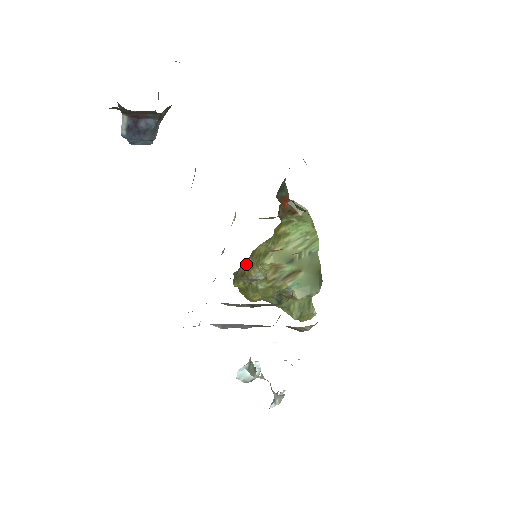
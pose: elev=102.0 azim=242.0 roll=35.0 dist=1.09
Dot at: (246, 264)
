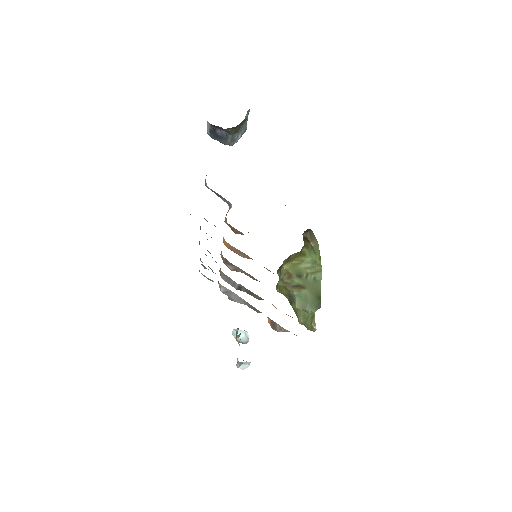
Dot at: (283, 261)
